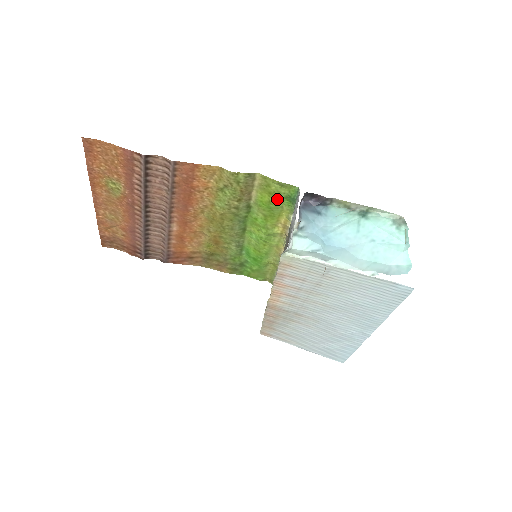
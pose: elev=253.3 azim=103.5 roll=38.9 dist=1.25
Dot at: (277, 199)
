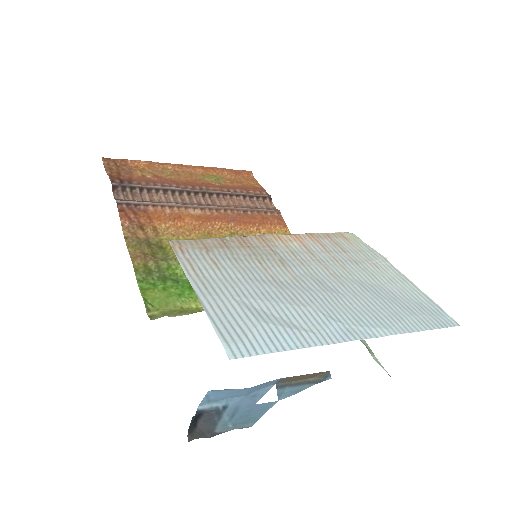
Dot at: occluded
